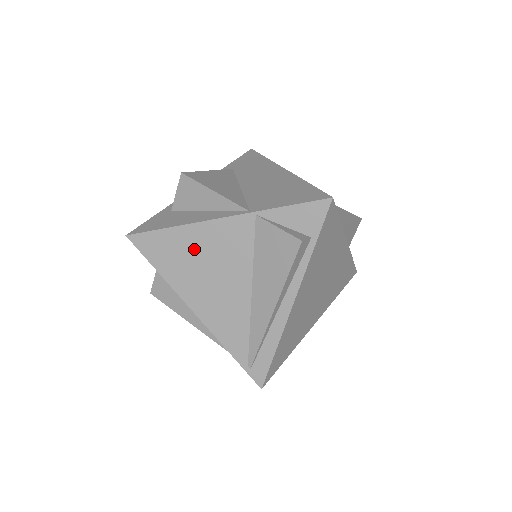
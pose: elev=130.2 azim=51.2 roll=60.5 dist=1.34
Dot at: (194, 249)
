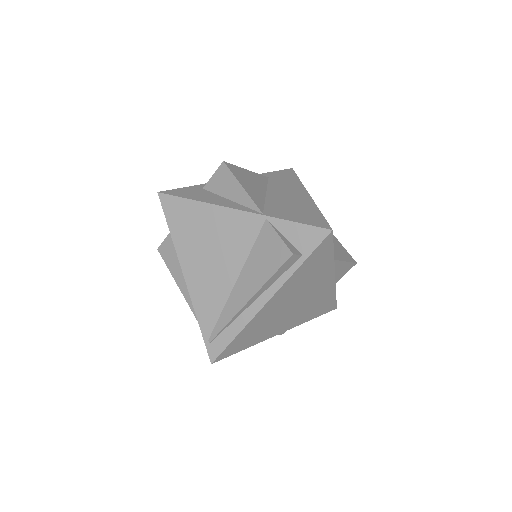
Dot at: (206, 226)
